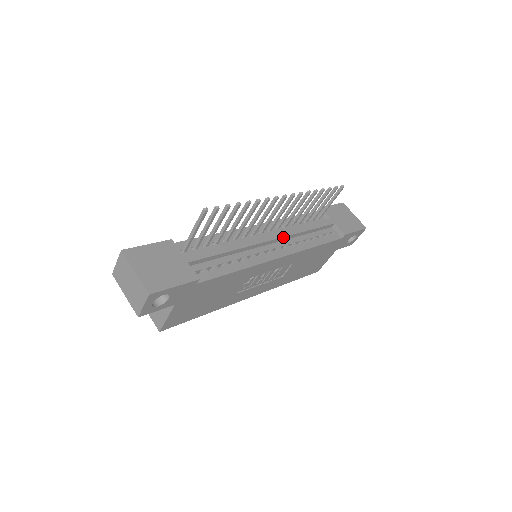
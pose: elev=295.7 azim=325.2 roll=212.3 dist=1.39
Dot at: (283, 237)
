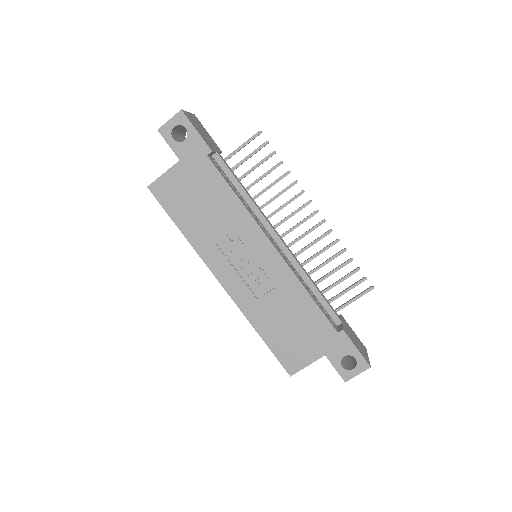
Dot at: (289, 251)
